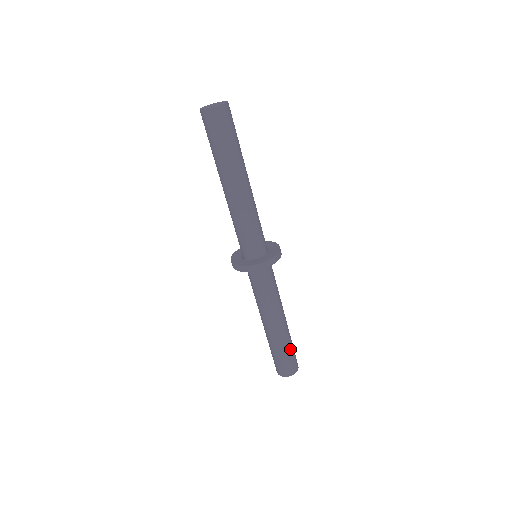
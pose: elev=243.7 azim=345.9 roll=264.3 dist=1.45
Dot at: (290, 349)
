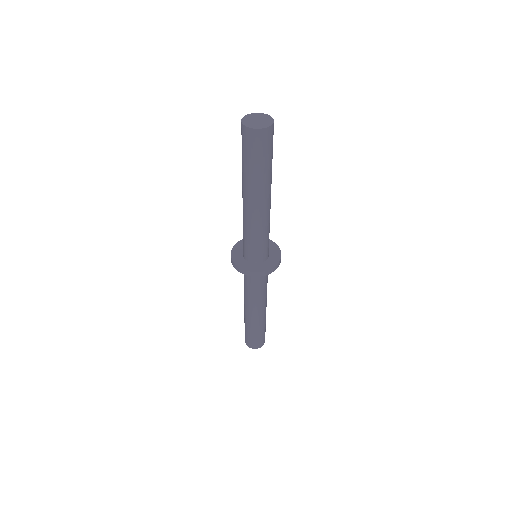
Dot at: (262, 331)
